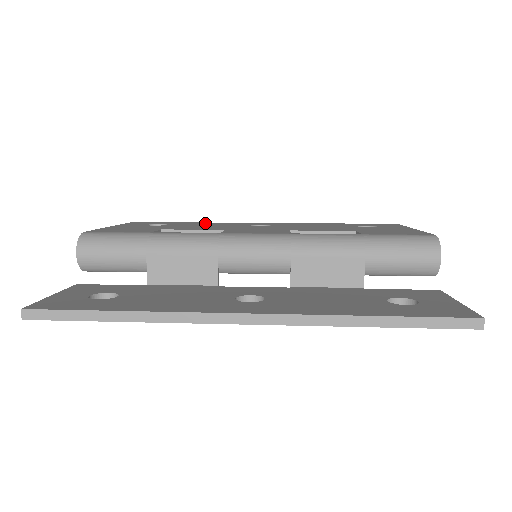
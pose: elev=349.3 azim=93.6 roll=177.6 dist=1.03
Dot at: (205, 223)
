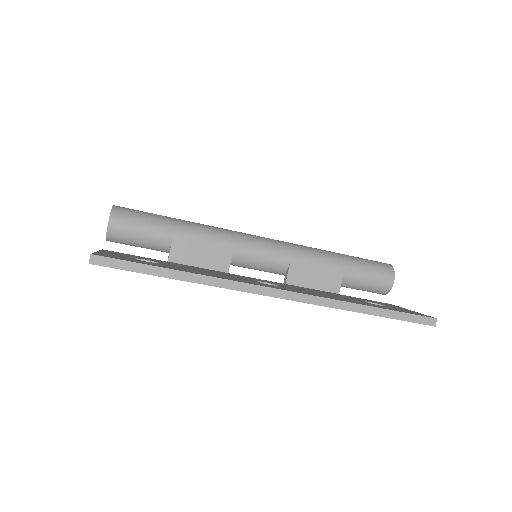
Dot at: occluded
